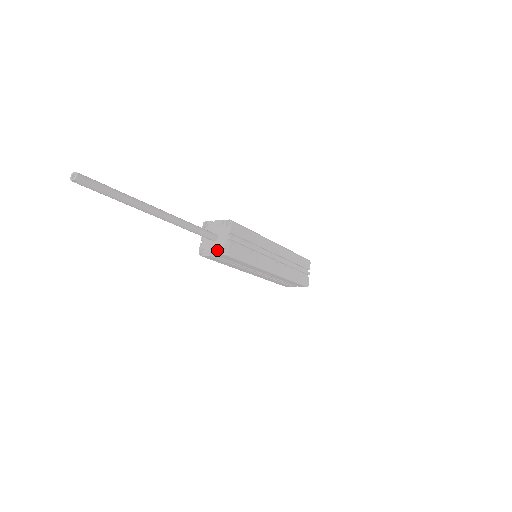
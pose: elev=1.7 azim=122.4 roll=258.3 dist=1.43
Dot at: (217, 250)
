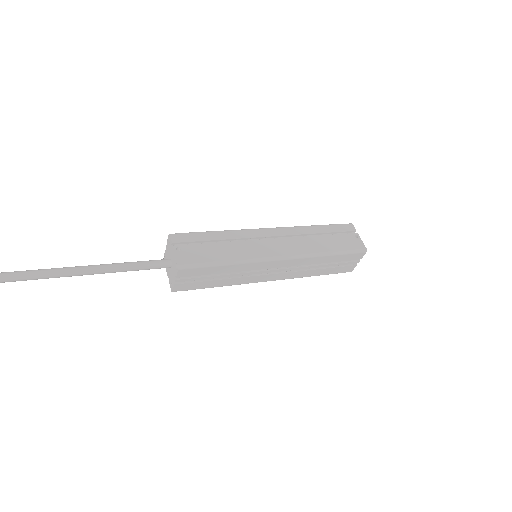
Dot at: (169, 277)
